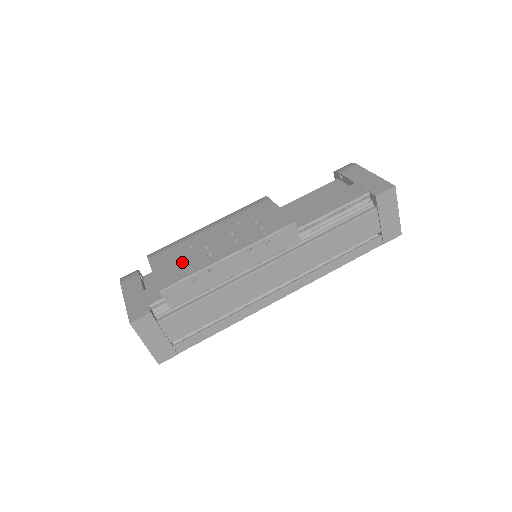
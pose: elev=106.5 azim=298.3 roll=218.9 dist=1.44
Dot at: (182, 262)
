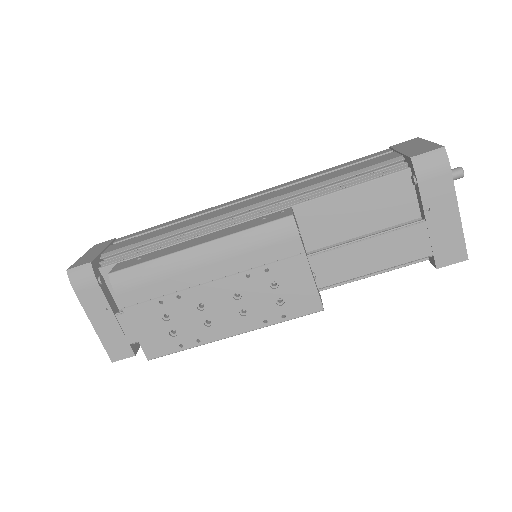
Dot at: (170, 322)
